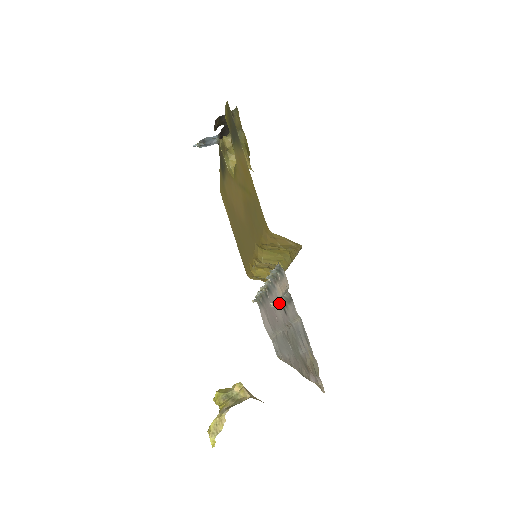
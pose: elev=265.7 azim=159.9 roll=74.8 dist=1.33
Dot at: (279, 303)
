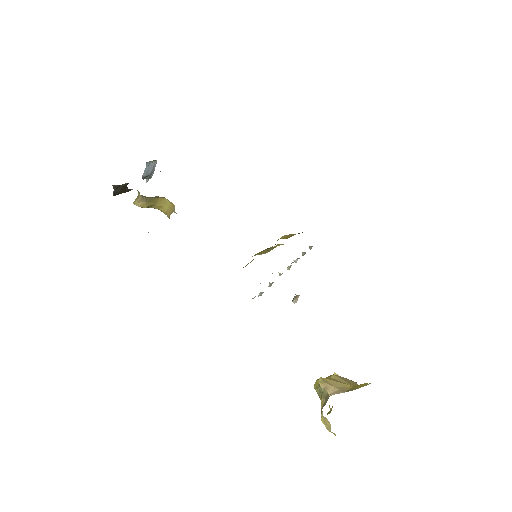
Dot at: (298, 297)
